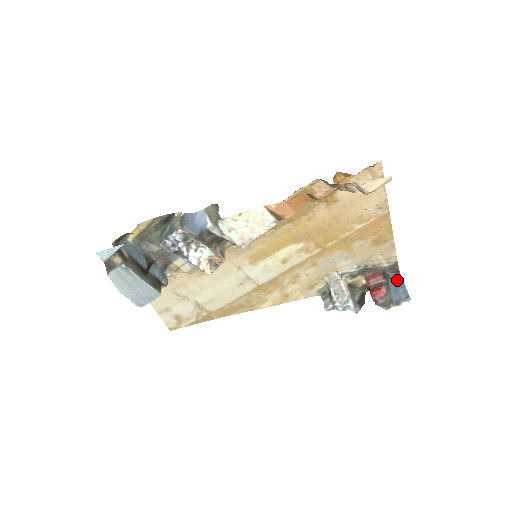
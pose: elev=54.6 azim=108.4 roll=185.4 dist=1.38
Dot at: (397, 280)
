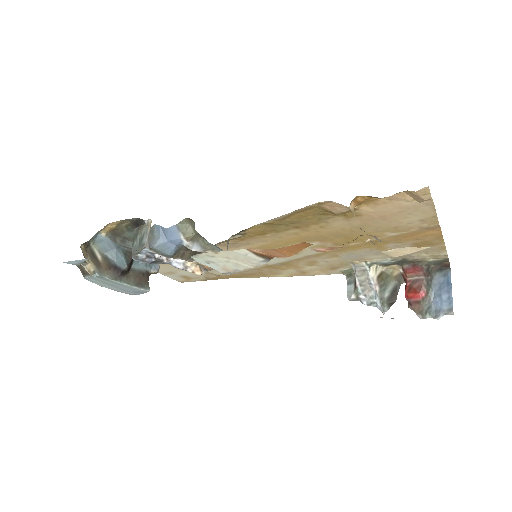
Dot at: (444, 278)
